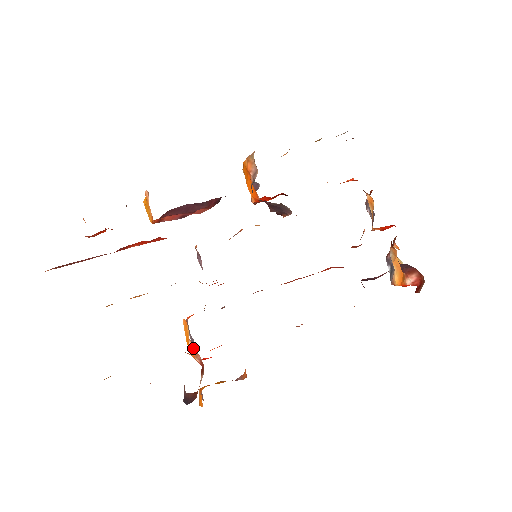
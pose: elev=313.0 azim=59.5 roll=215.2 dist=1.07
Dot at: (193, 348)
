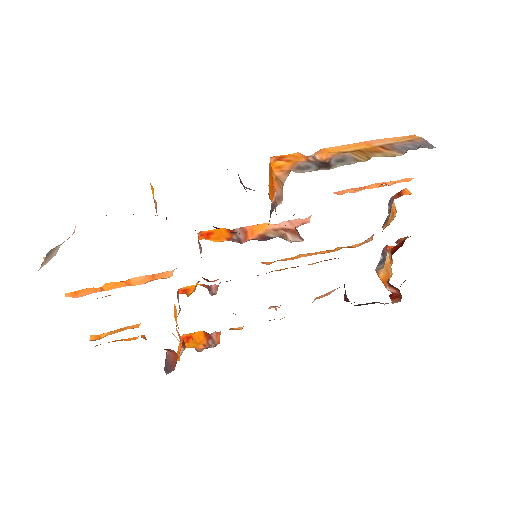
Dot at: (179, 334)
